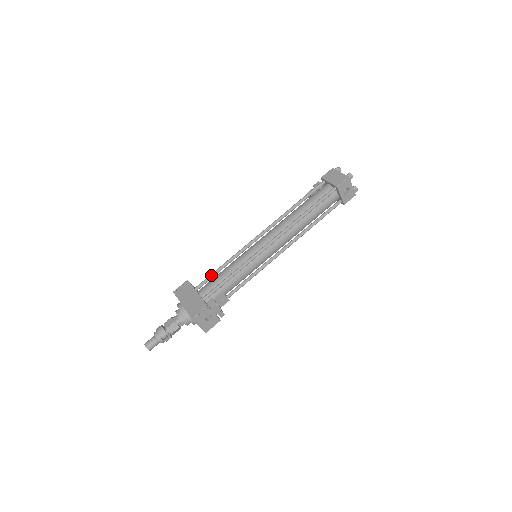
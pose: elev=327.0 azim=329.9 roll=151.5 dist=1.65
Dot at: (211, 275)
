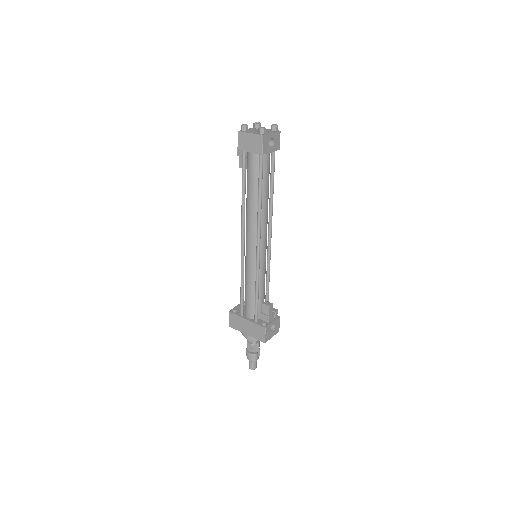
Dot at: (241, 298)
